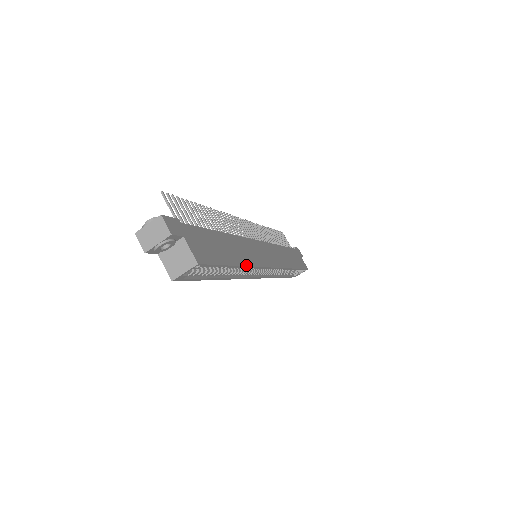
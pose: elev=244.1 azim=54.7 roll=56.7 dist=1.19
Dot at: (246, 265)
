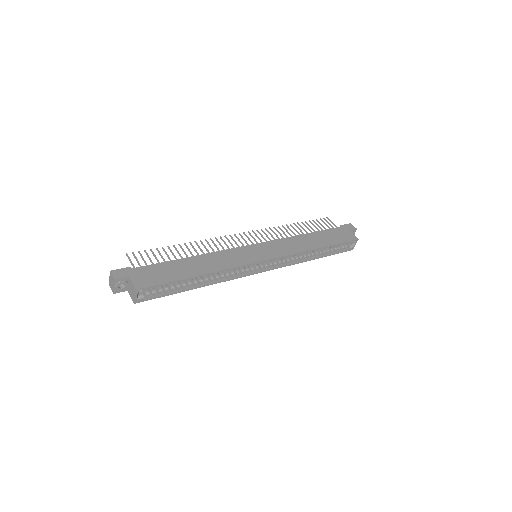
Dot at: (211, 272)
